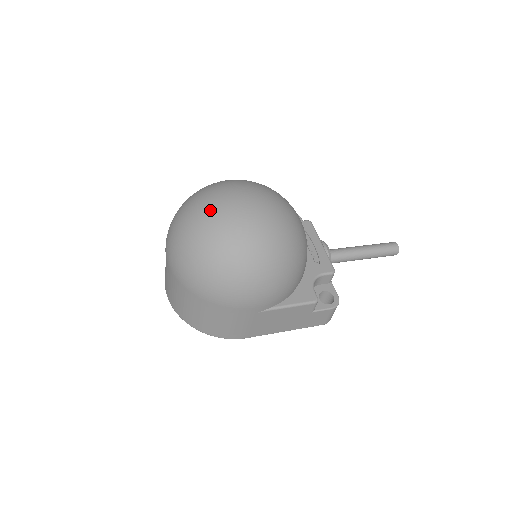
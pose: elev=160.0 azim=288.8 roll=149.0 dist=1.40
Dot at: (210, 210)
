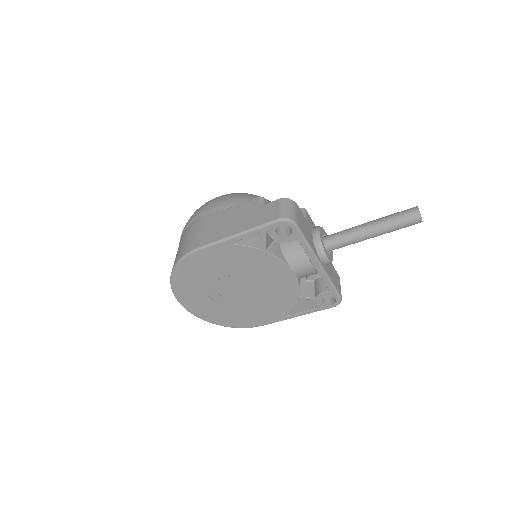
Dot at: occluded
